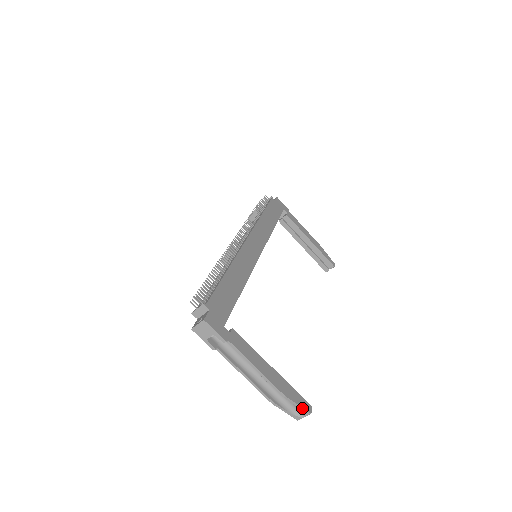
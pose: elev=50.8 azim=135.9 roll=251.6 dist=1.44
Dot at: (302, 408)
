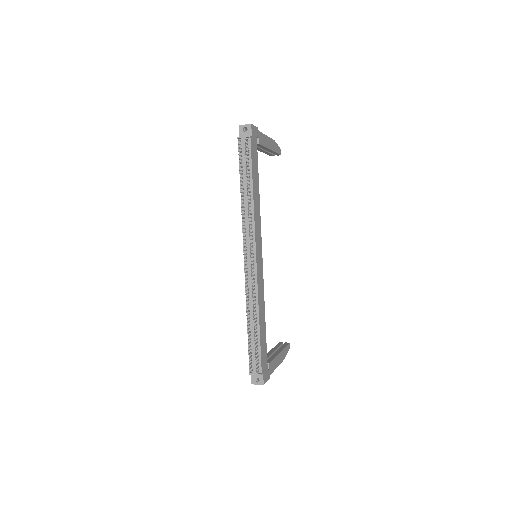
Dot at: occluded
